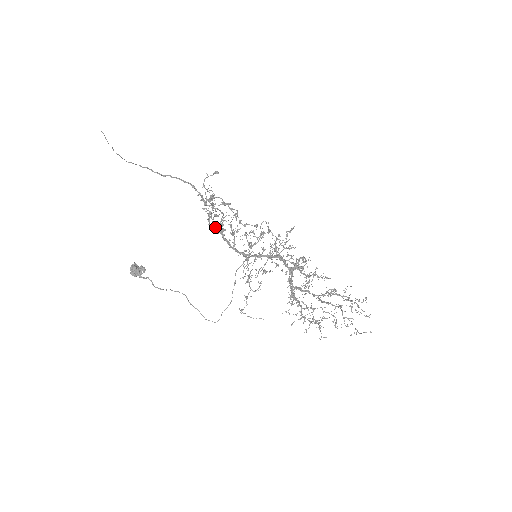
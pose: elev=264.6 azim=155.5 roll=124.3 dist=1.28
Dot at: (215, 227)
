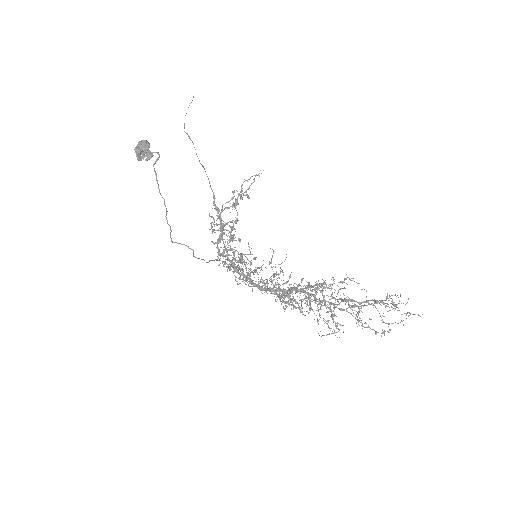
Dot at: (214, 230)
